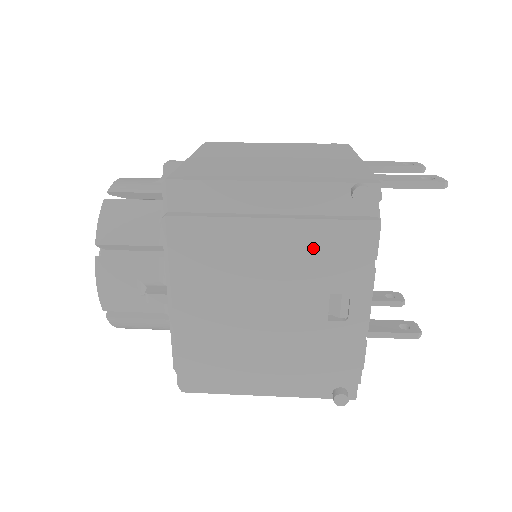
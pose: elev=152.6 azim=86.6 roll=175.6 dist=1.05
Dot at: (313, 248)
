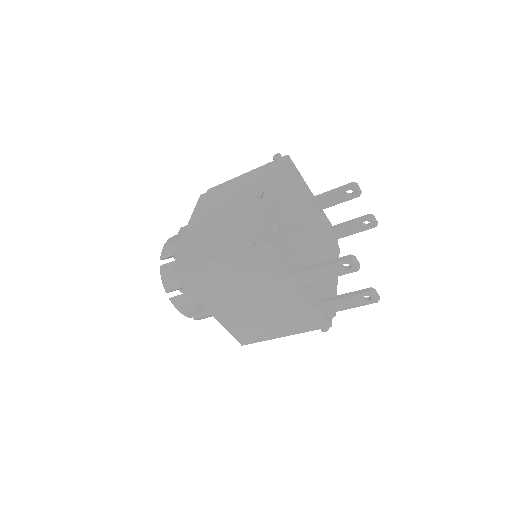
Dot at: (254, 179)
